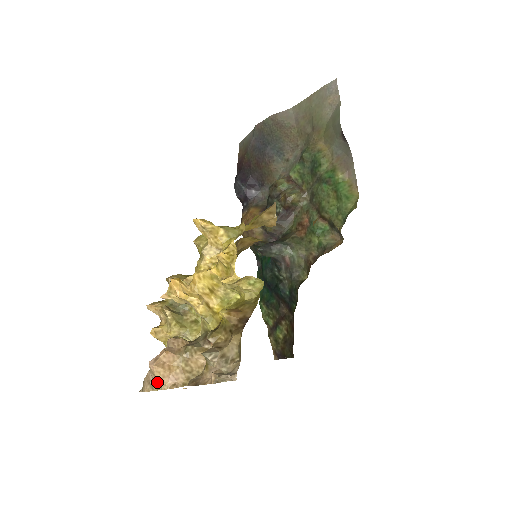
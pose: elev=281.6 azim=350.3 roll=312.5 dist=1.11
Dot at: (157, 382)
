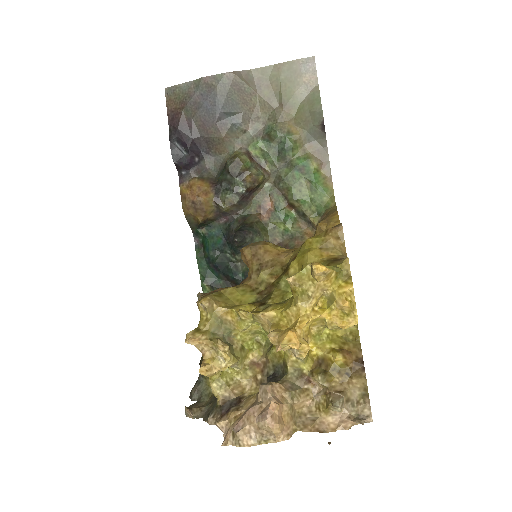
Dot at: (268, 436)
